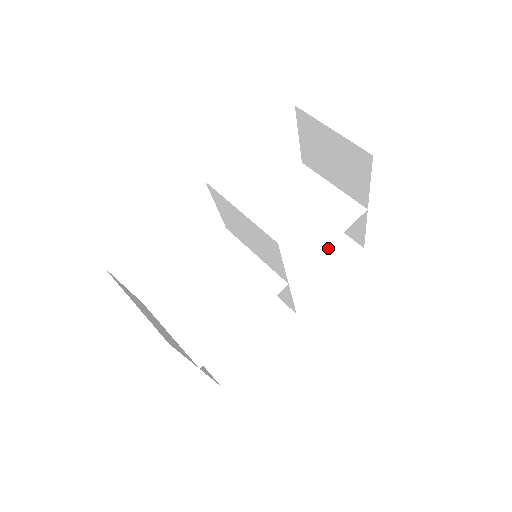
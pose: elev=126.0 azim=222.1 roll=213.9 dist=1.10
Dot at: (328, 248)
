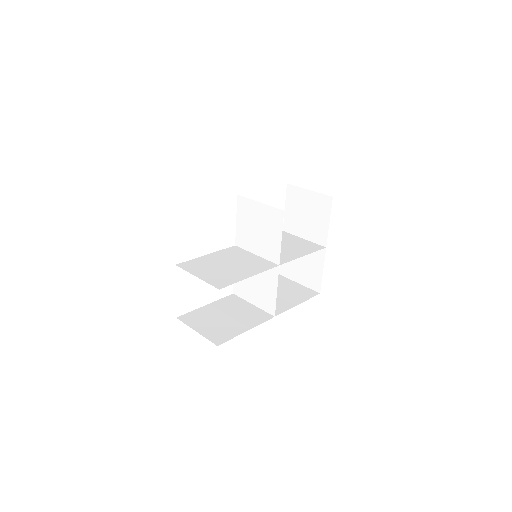
Dot at: (295, 292)
